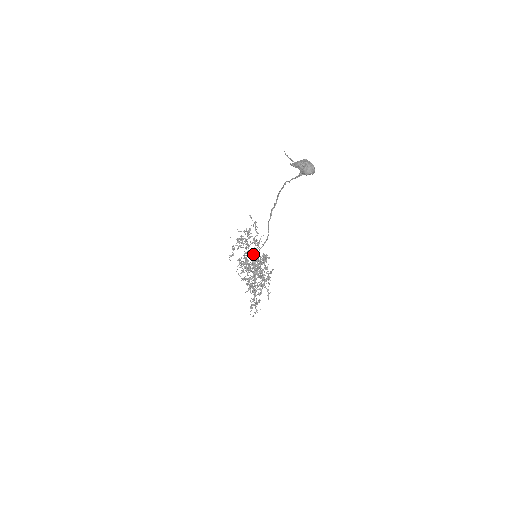
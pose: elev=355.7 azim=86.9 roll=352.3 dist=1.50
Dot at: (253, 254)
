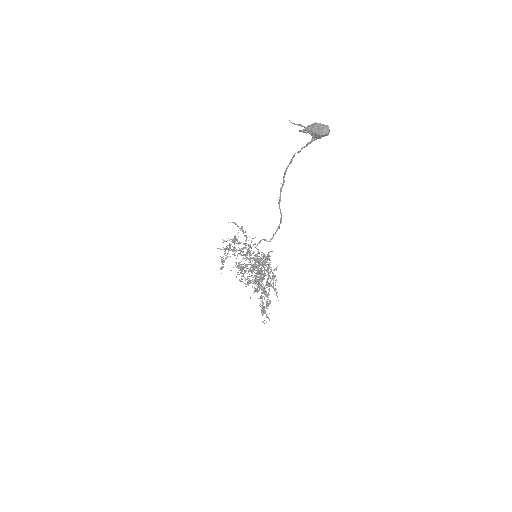
Dot at: occluded
